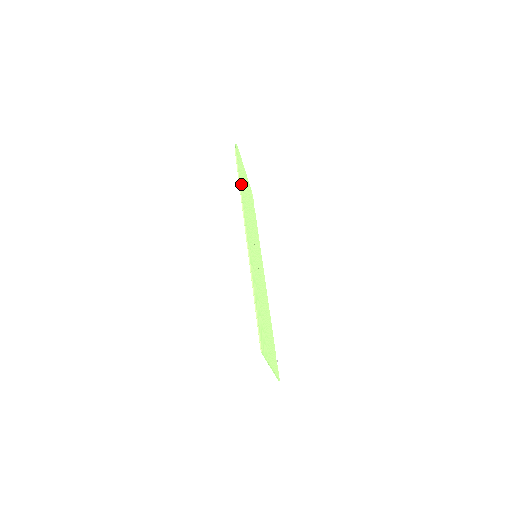
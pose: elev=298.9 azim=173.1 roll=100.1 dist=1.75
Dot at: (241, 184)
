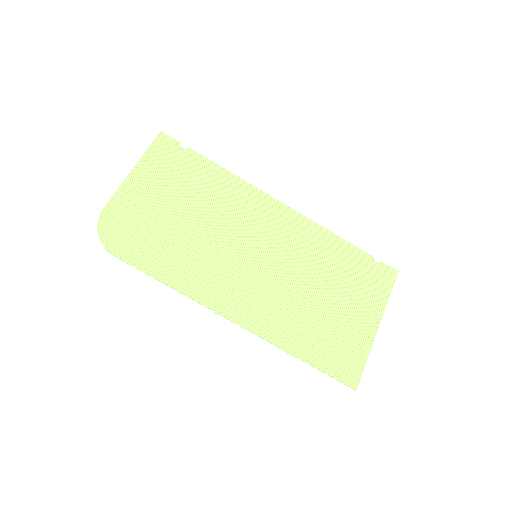
Dot at: (162, 268)
